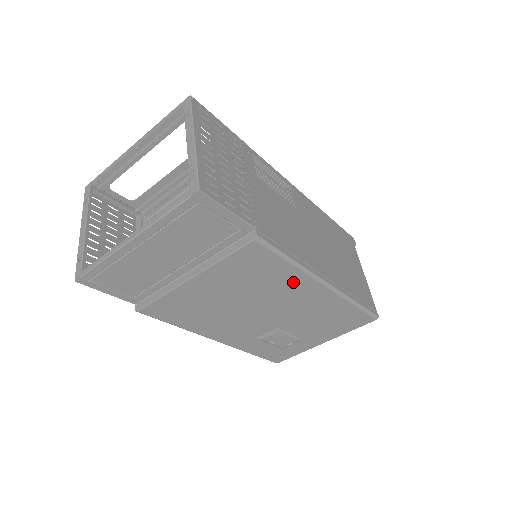
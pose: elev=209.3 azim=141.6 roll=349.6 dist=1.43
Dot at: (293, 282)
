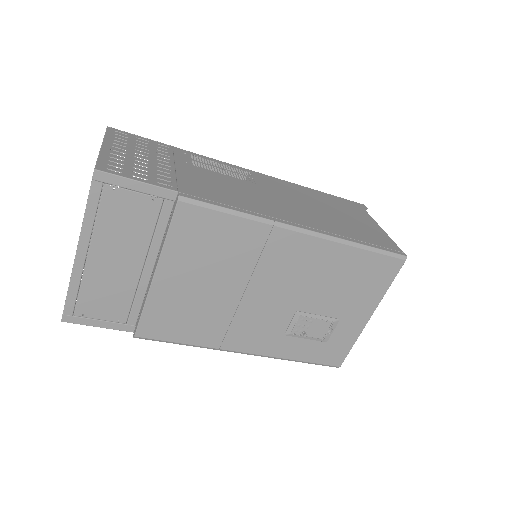
Dot at: (261, 240)
